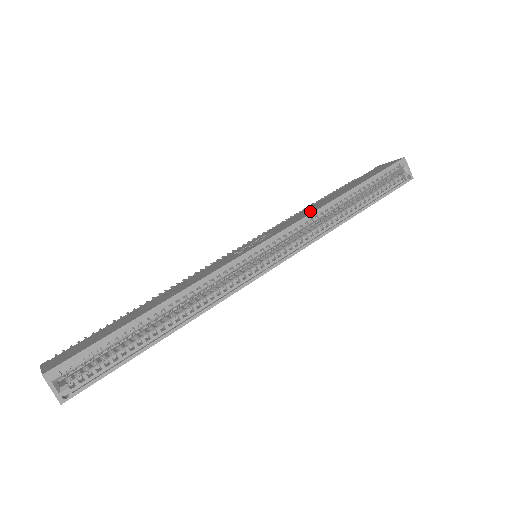
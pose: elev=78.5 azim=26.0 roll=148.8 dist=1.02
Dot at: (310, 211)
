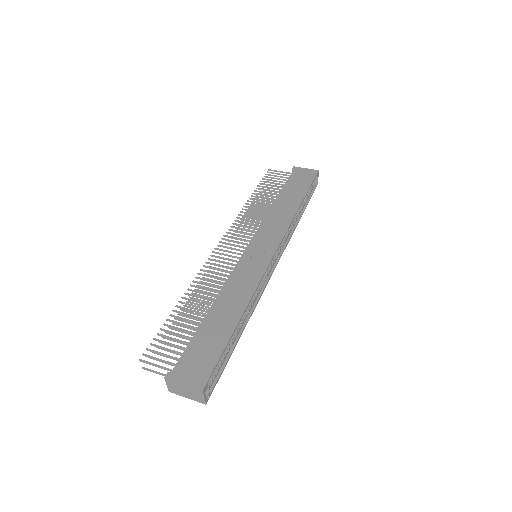
Dot at: (285, 220)
